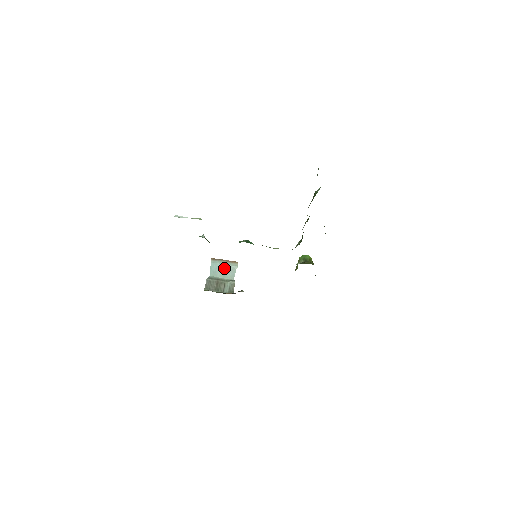
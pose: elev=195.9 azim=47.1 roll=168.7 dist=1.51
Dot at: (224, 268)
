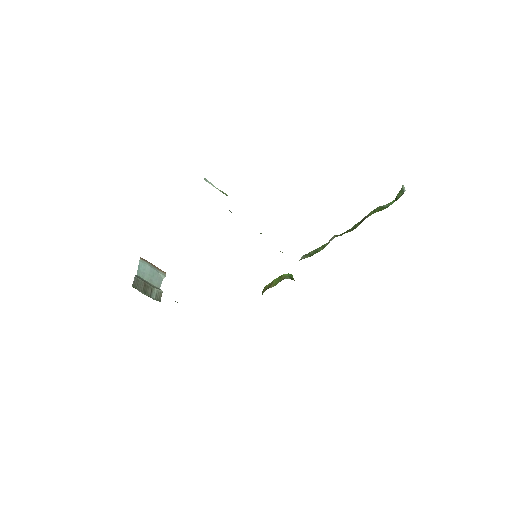
Dot at: (152, 272)
